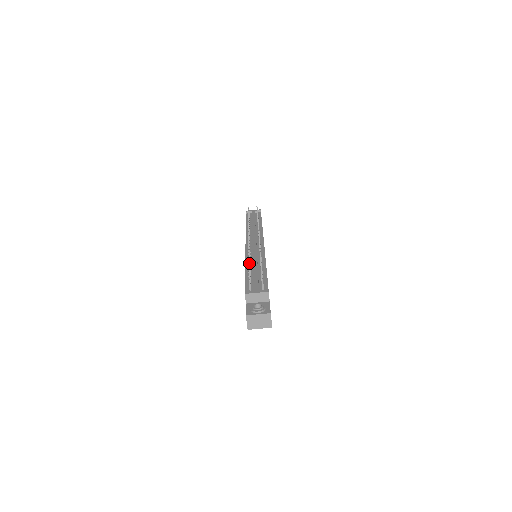
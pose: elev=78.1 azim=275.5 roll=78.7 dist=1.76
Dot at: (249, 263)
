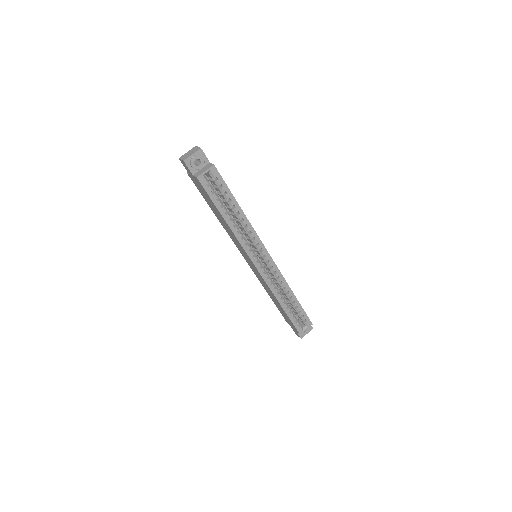
Dot at: occluded
